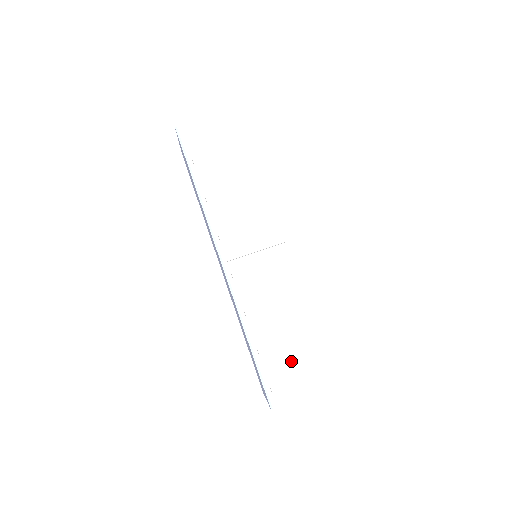
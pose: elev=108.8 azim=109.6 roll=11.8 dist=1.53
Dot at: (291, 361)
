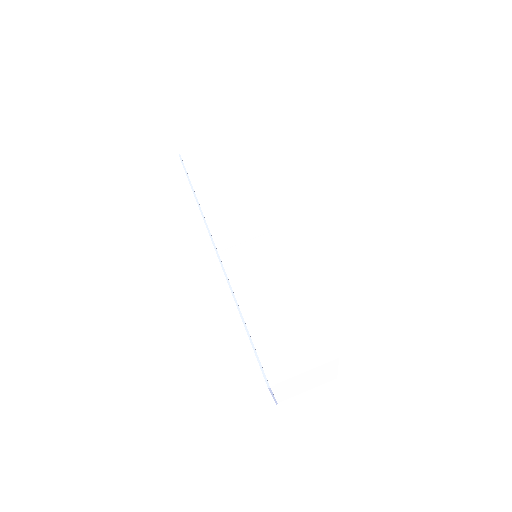
Dot at: (288, 337)
